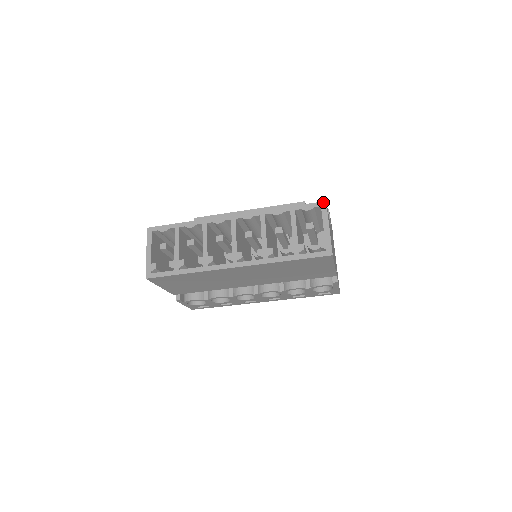
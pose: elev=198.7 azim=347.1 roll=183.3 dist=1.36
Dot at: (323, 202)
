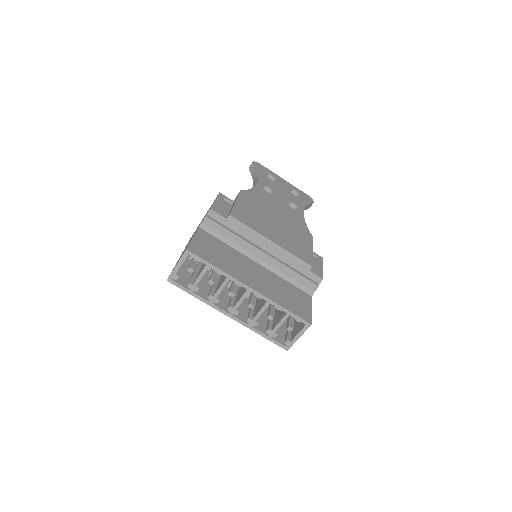
Dot at: (309, 324)
